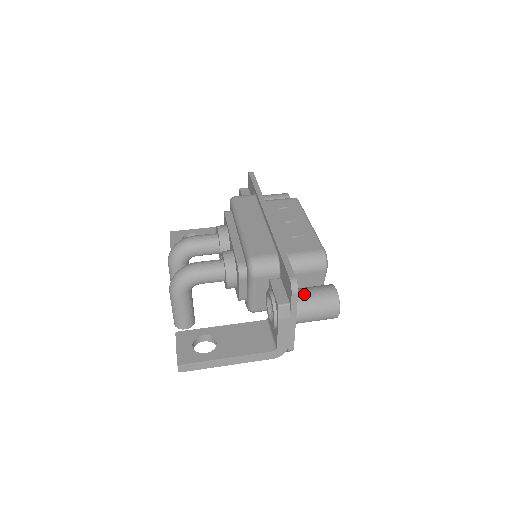
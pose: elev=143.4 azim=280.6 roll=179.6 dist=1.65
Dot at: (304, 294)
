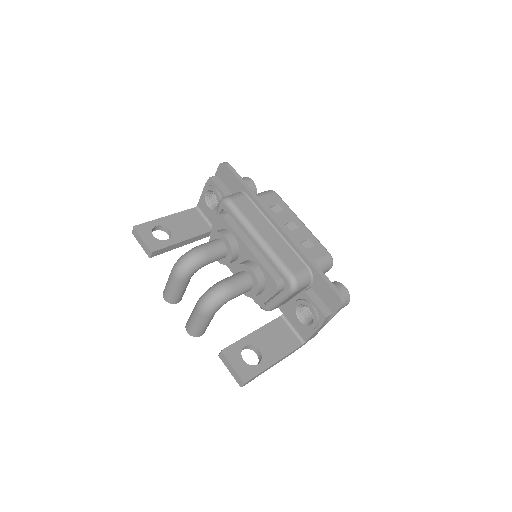
Dot at: occluded
